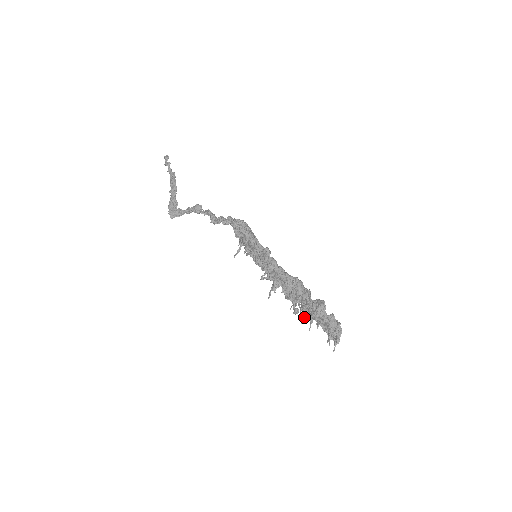
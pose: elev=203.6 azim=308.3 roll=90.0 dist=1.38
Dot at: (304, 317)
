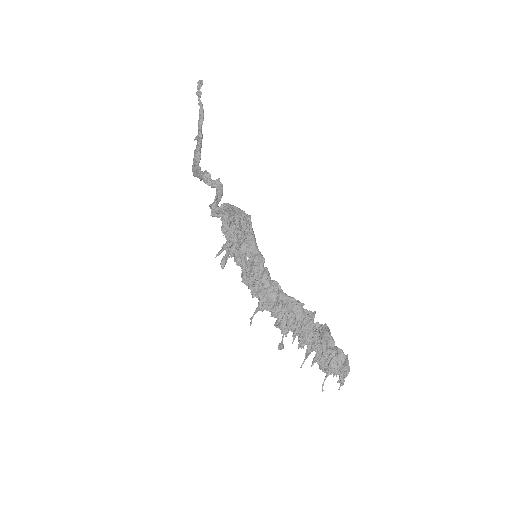
Dot at: occluded
